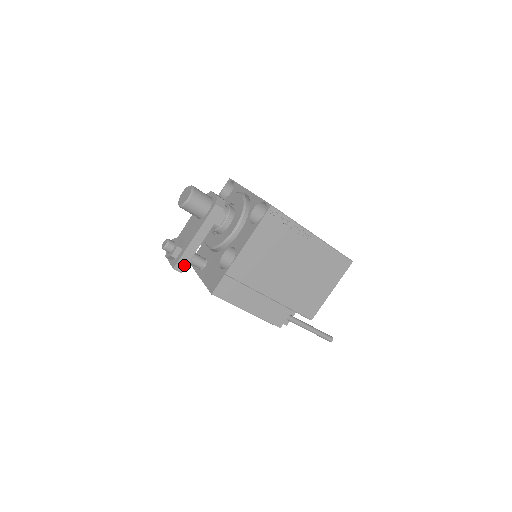
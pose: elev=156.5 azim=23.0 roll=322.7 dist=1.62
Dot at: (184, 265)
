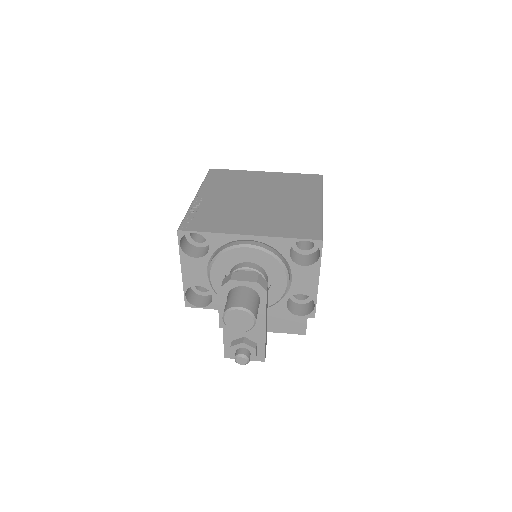
Dot at: occluded
